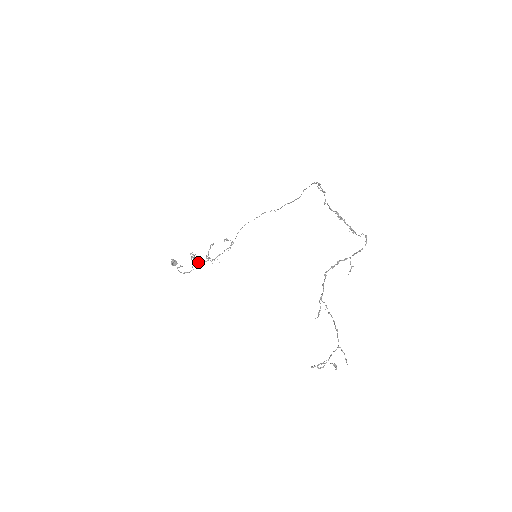
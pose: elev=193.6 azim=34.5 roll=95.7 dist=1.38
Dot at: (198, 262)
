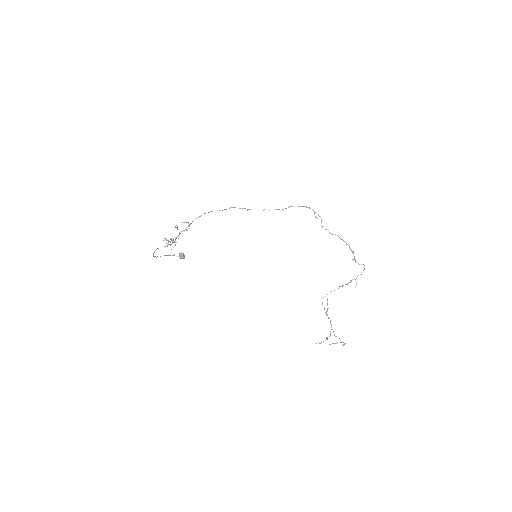
Dot at: occluded
